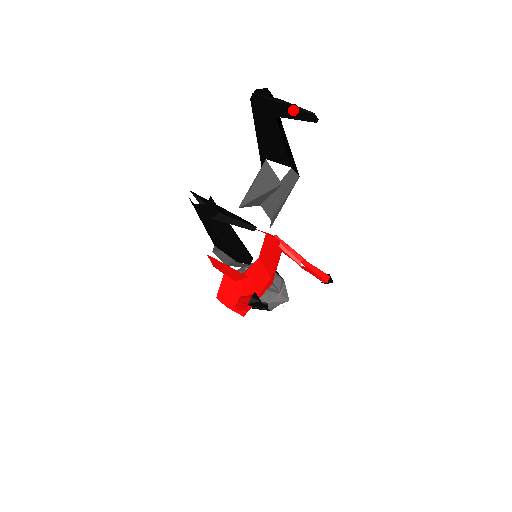
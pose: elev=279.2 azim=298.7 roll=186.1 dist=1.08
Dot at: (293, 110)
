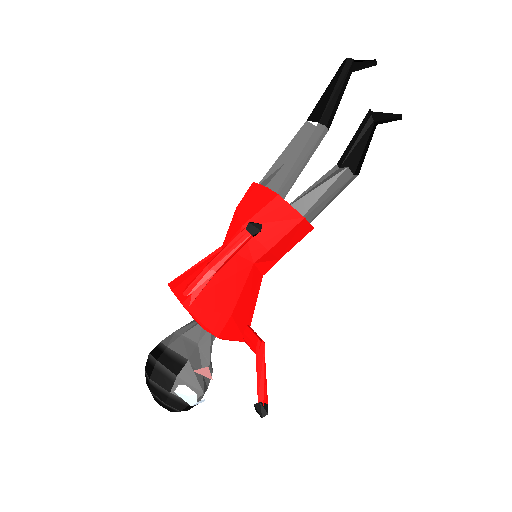
Dot at: (390, 115)
